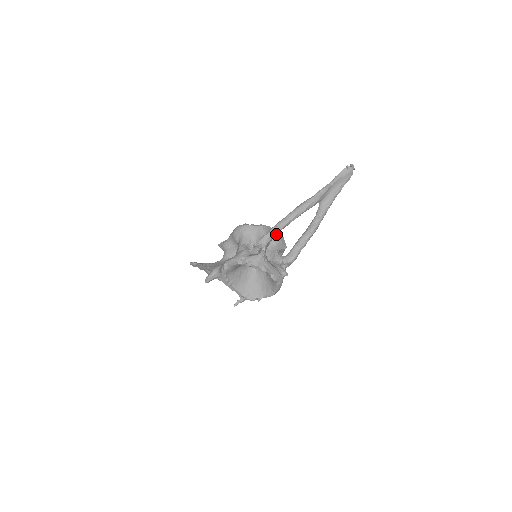
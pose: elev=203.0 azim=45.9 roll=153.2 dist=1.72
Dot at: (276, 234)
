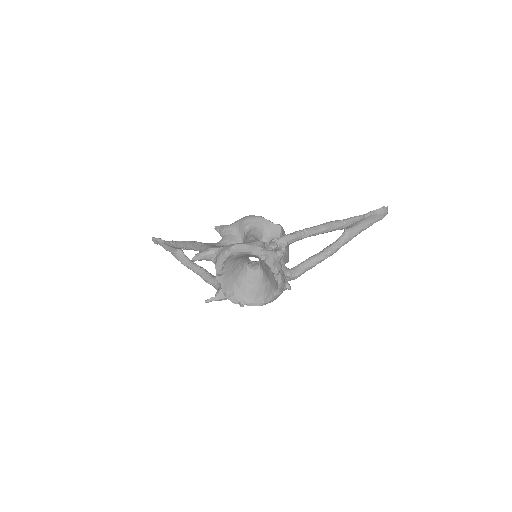
Dot at: (299, 239)
